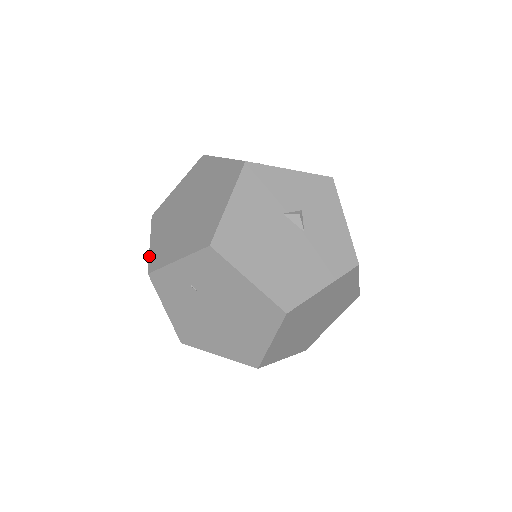
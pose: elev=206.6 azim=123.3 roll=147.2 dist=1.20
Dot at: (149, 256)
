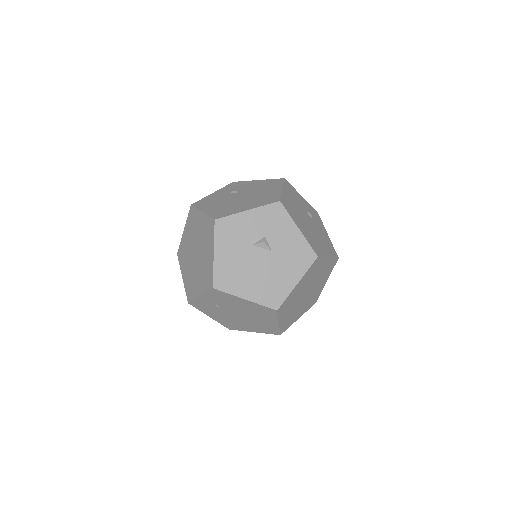
Dot at: (185, 289)
